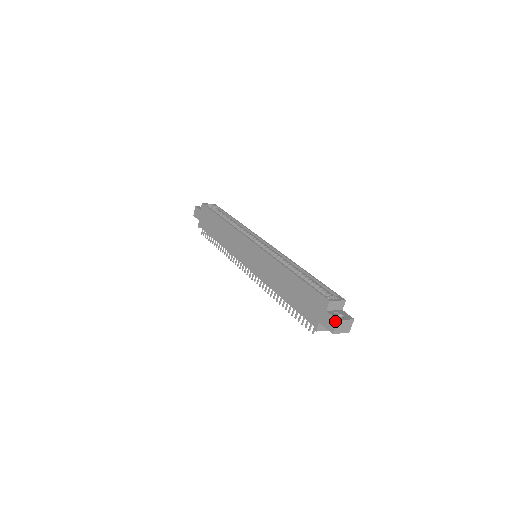
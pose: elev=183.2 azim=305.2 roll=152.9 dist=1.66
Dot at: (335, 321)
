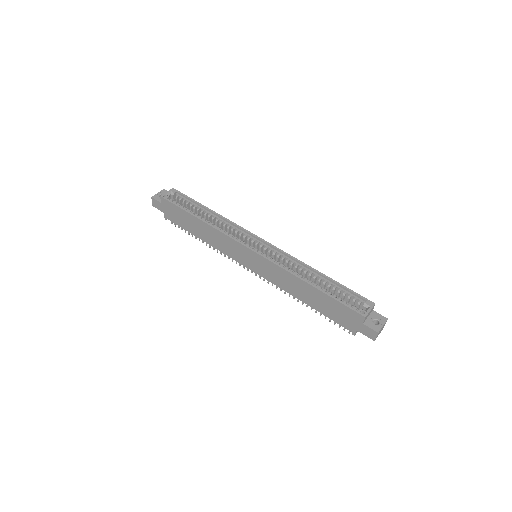
Dot at: (375, 333)
